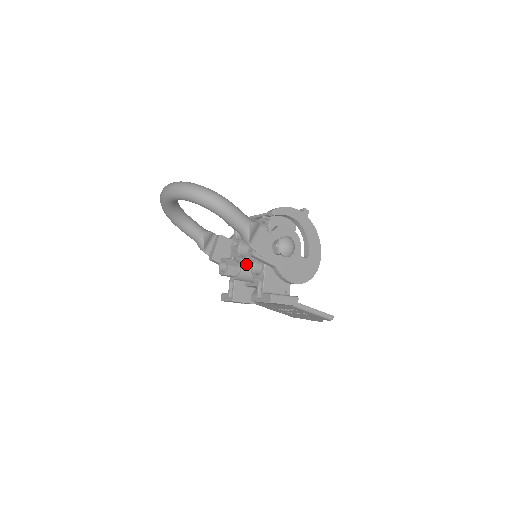
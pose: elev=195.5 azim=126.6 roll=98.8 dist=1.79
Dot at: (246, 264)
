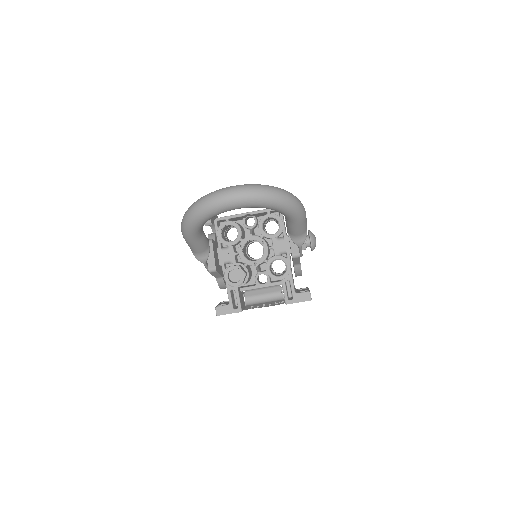
Dot at: (247, 267)
